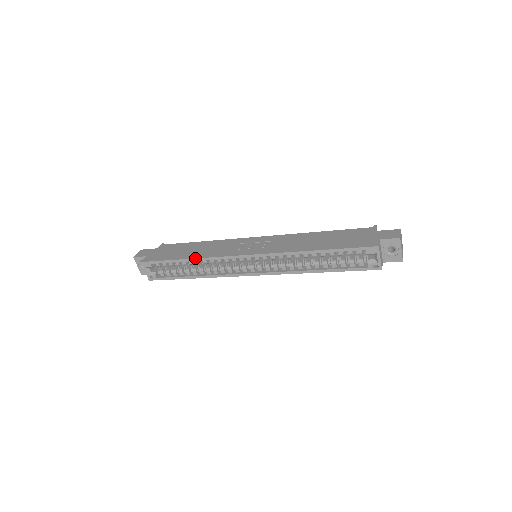
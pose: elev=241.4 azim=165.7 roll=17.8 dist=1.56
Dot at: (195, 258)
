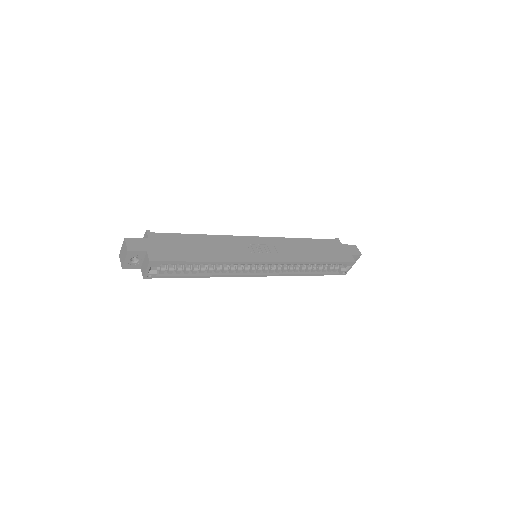
Dot at: (218, 261)
